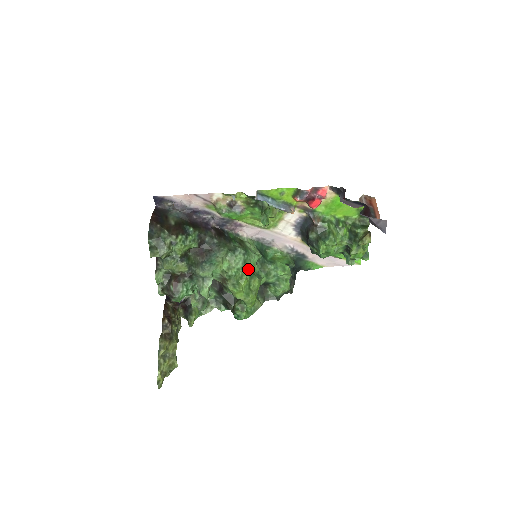
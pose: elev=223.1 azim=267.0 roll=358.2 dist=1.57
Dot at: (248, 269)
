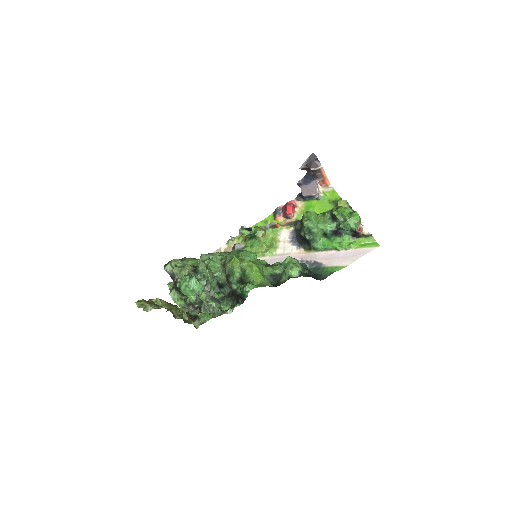
Dot at: (244, 254)
